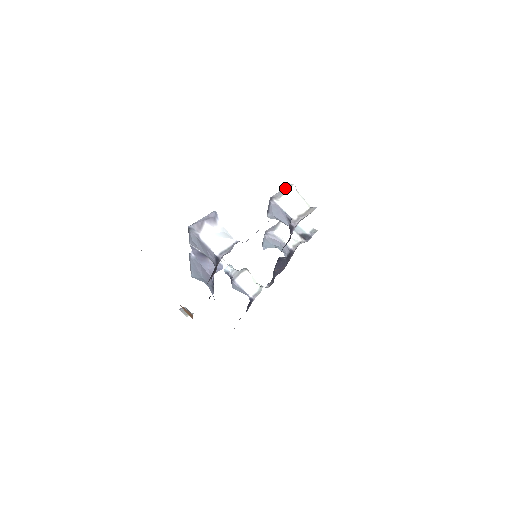
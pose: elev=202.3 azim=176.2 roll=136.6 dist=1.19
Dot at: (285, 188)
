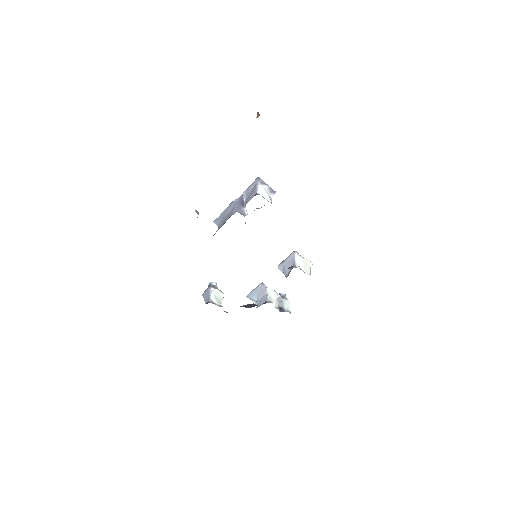
Dot at: (306, 259)
